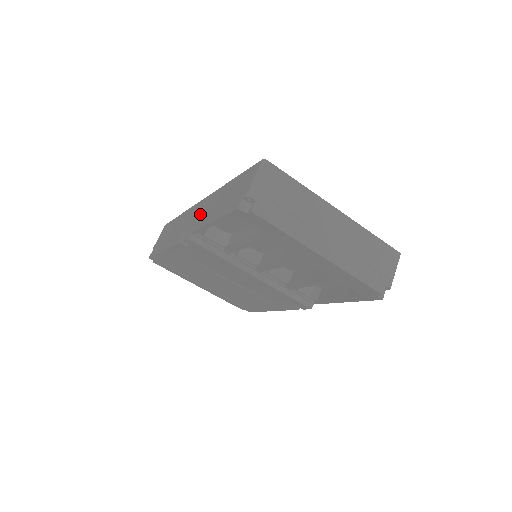
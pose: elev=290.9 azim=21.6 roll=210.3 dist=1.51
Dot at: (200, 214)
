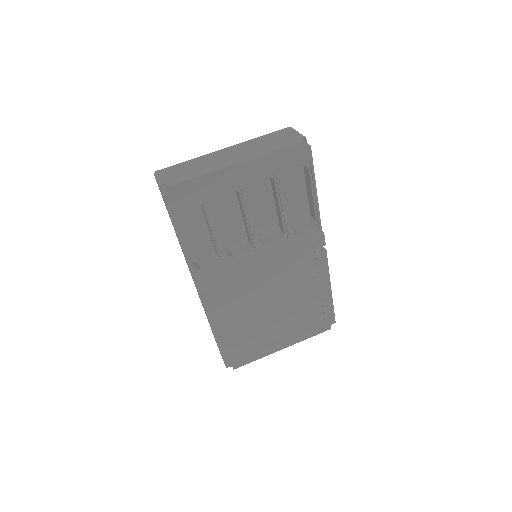
Dot at: occluded
